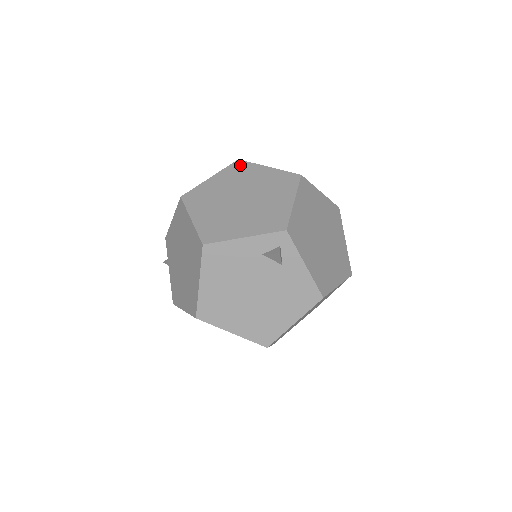
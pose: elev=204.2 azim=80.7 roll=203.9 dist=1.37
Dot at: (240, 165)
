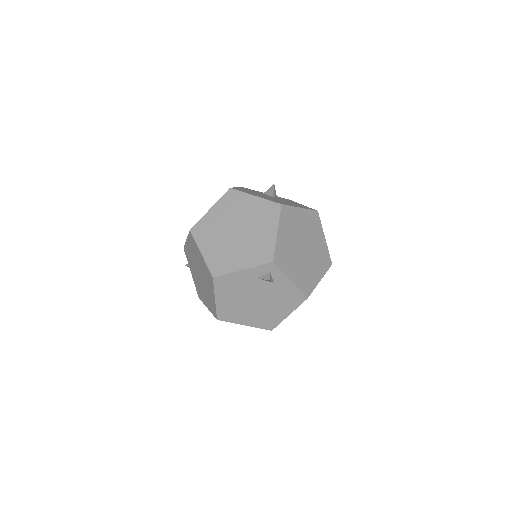
Dot at: (232, 195)
